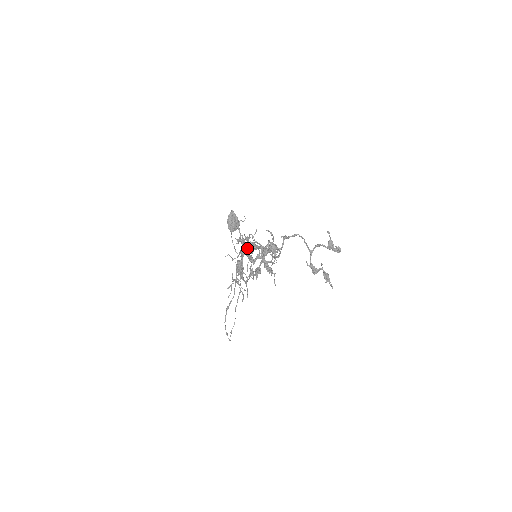
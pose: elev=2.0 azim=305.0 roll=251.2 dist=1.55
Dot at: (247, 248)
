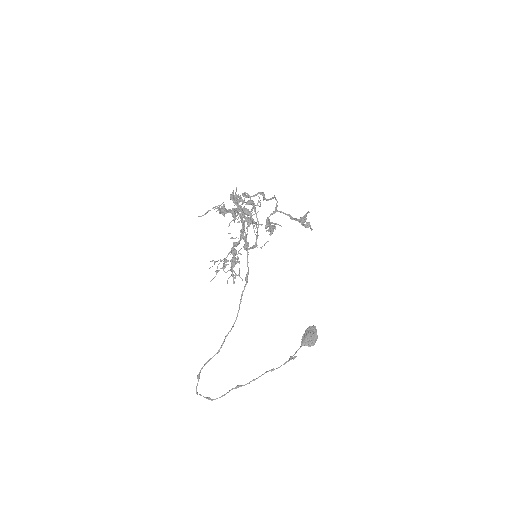
Dot at: (231, 196)
